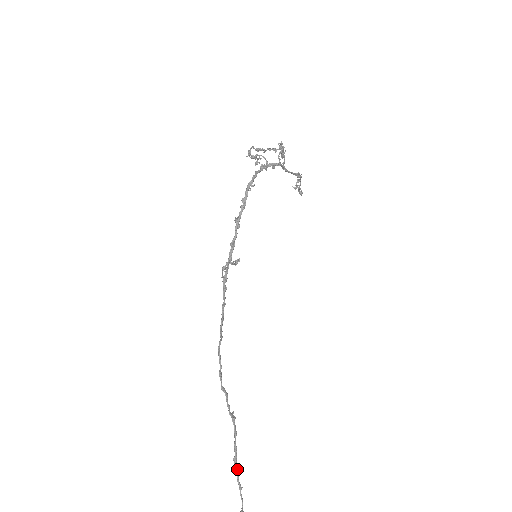
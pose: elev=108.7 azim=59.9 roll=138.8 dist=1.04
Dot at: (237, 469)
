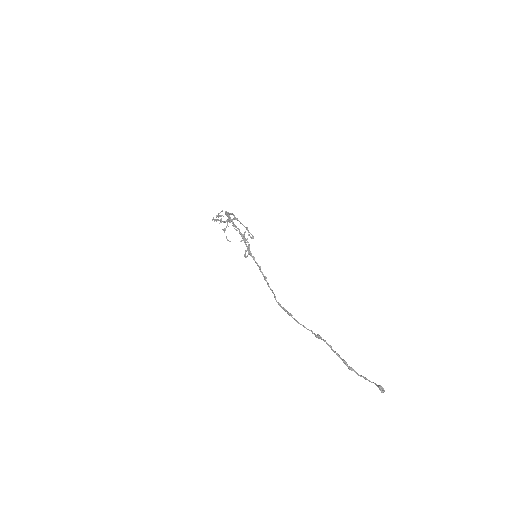
Dot at: (351, 367)
